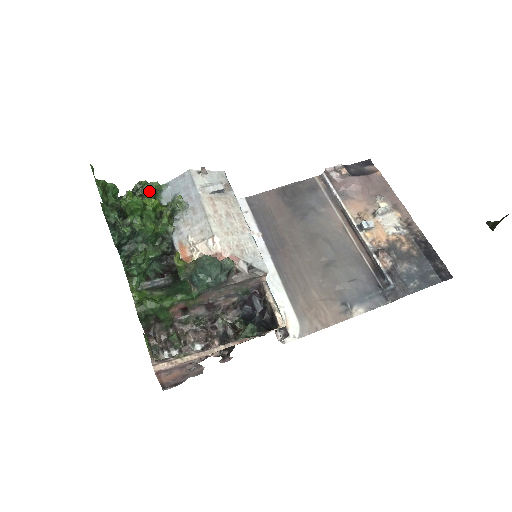
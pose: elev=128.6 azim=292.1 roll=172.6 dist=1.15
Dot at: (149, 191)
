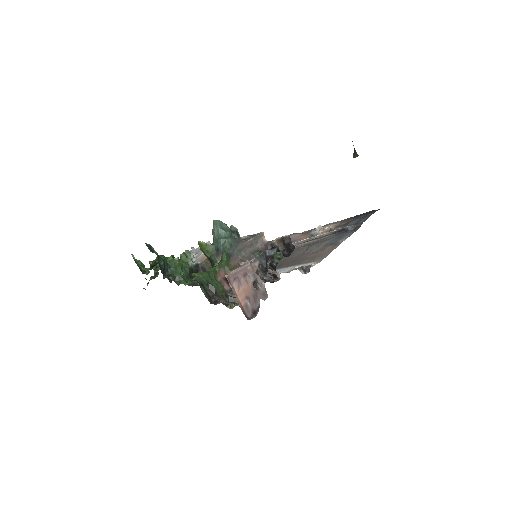
Dot at: occluded
